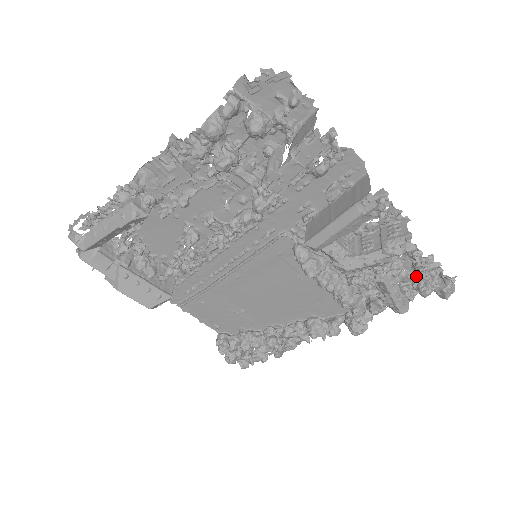
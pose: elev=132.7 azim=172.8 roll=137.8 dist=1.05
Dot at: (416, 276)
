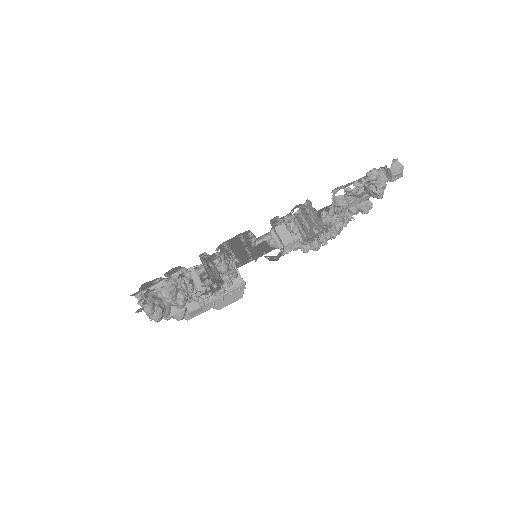
Dot at: occluded
